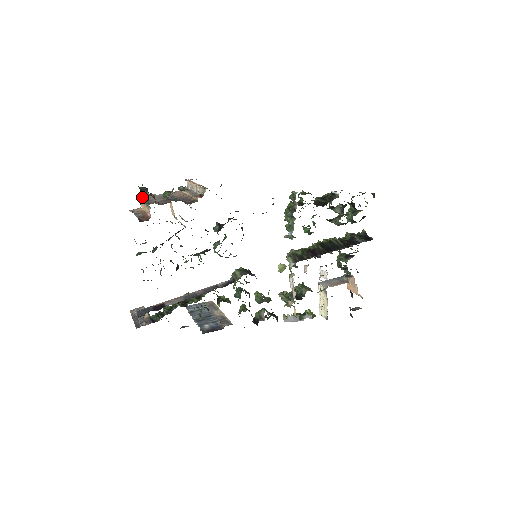
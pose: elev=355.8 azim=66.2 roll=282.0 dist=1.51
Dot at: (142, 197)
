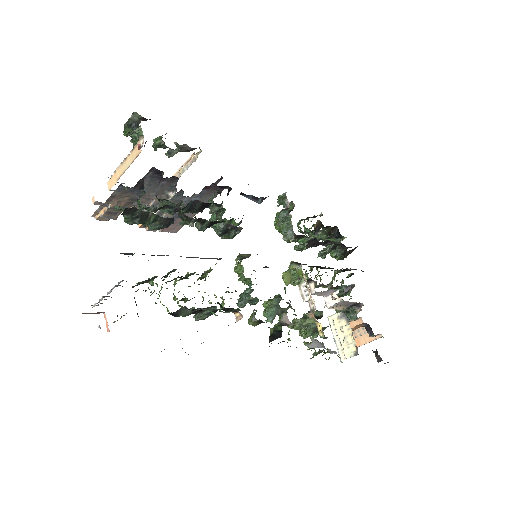
Dot at: occluded
